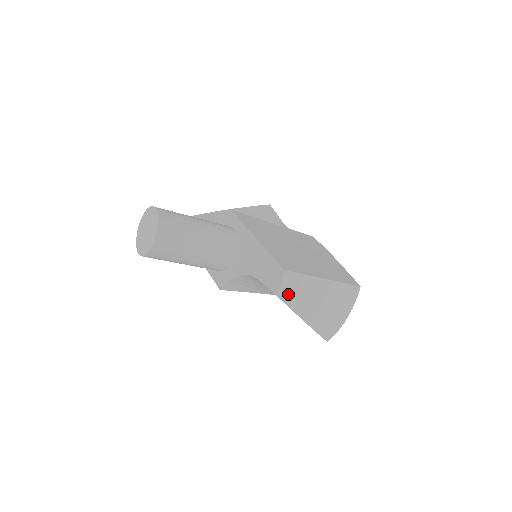
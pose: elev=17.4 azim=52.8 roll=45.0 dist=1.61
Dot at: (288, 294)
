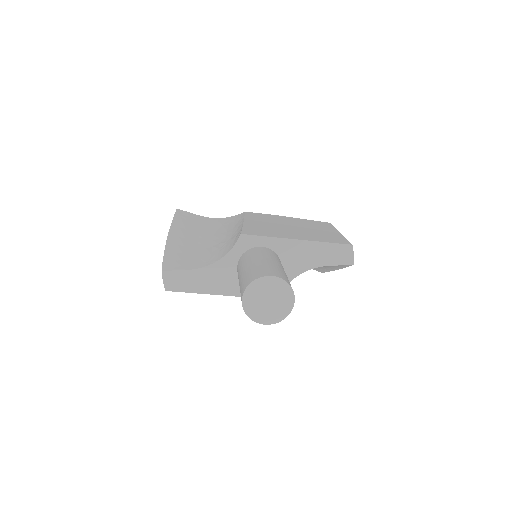
Dot at: occluded
